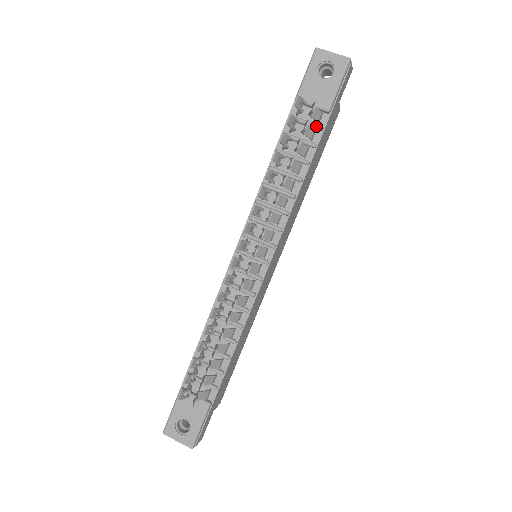
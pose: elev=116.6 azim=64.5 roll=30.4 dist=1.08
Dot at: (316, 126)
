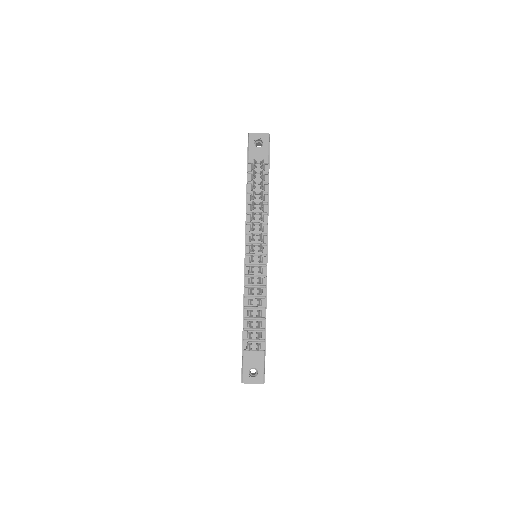
Dot at: (265, 173)
